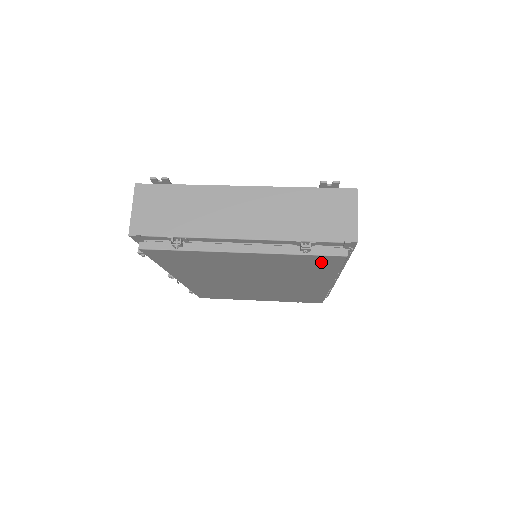
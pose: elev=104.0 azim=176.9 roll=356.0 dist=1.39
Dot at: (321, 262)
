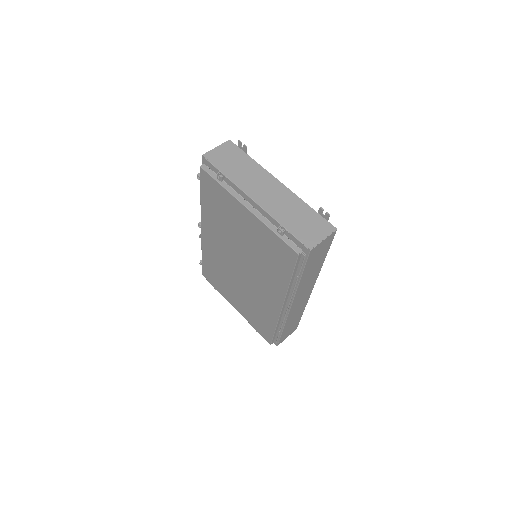
Dot at: (284, 255)
